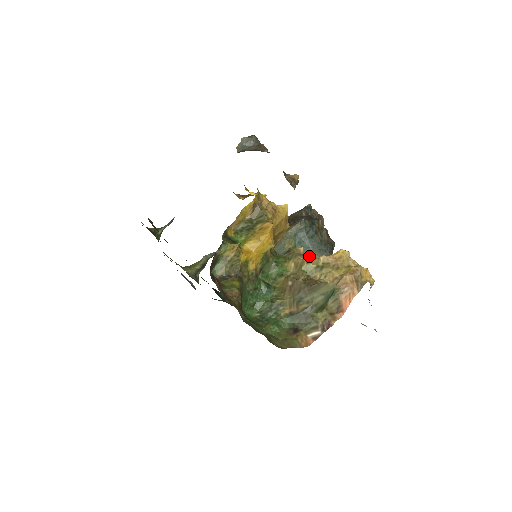
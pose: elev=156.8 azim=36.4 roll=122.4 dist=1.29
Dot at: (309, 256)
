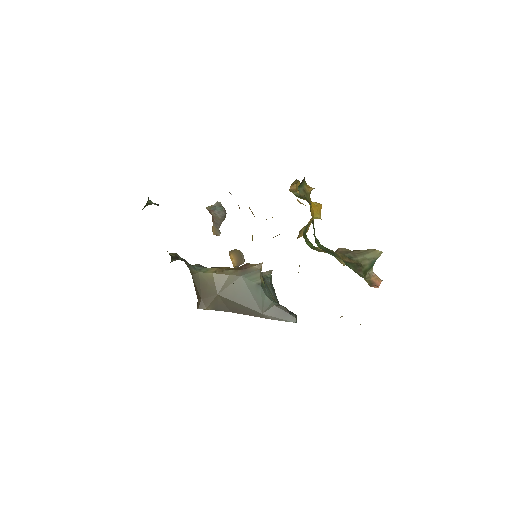
Dot at: (274, 300)
